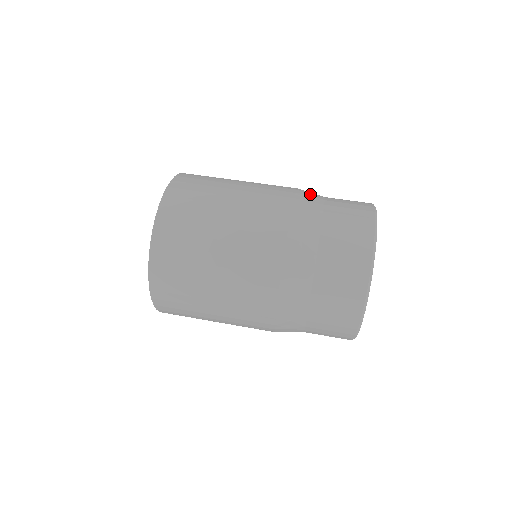
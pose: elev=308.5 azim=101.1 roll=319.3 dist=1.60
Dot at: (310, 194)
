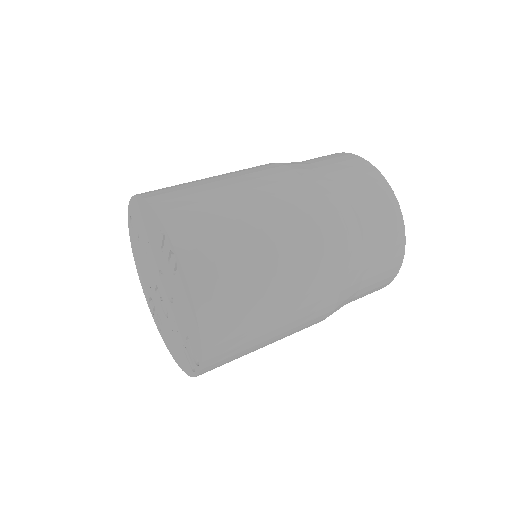
Dot at: occluded
